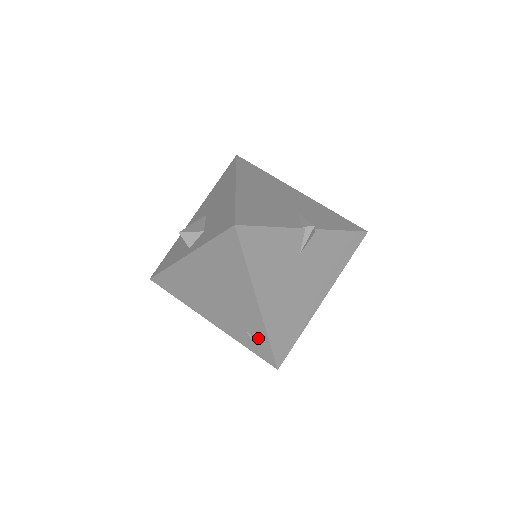
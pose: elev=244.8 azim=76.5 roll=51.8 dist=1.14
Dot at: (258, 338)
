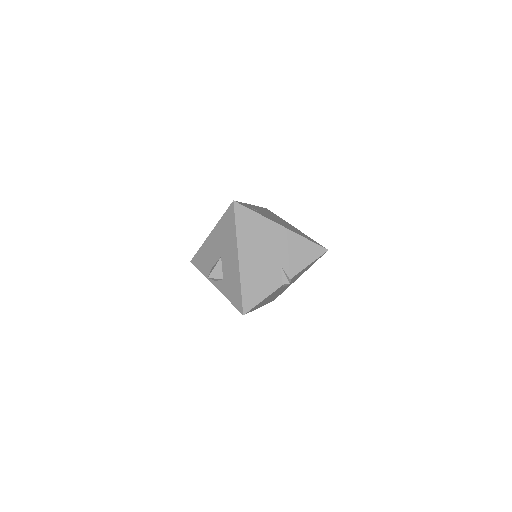
Dot at: occluded
